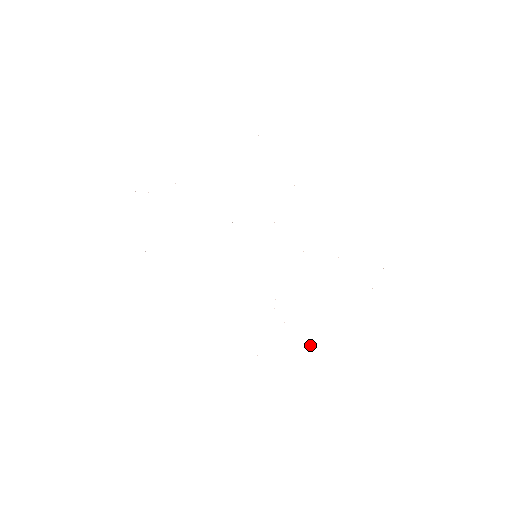
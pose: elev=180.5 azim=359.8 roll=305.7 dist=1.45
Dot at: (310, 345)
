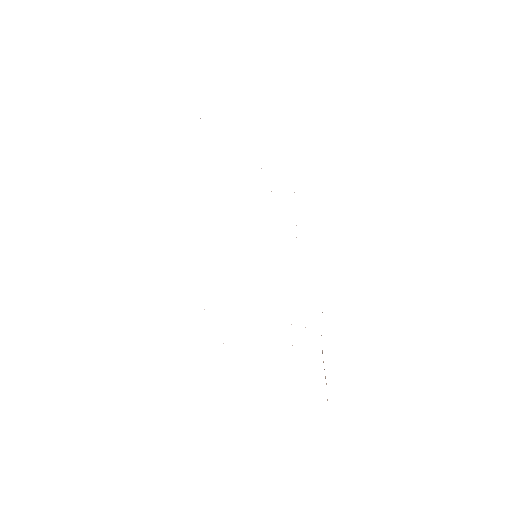
Dot at: occluded
